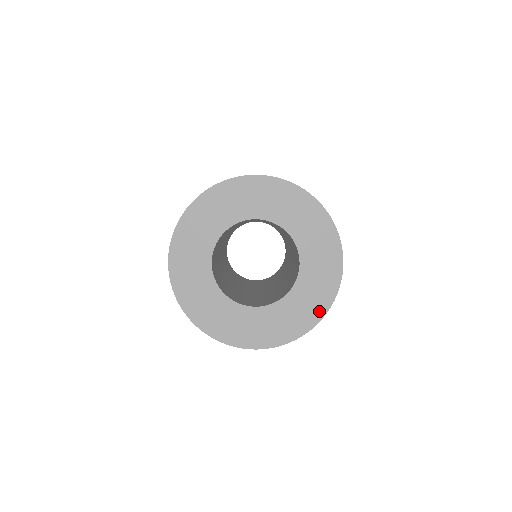
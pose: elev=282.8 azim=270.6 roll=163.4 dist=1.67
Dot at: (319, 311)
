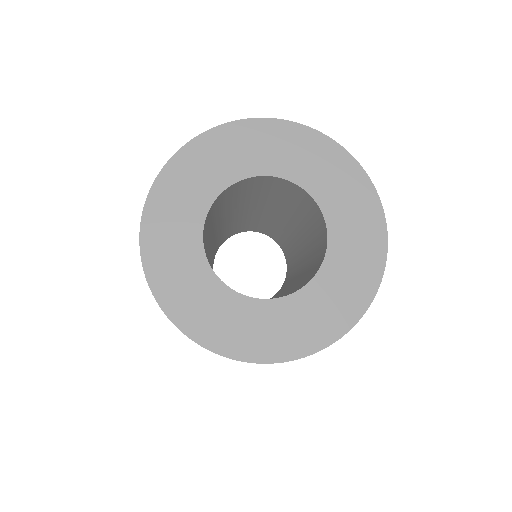
Dot at: (281, 351)
